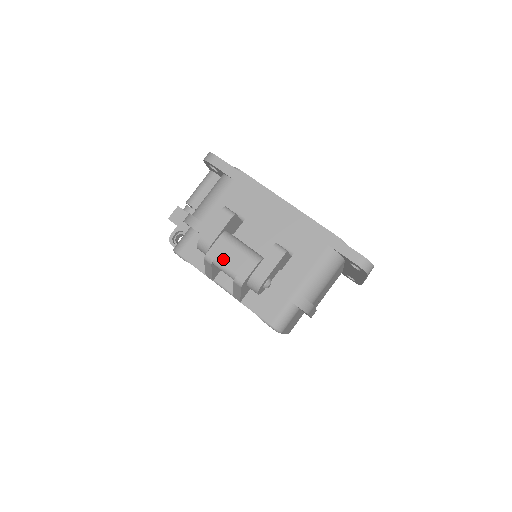
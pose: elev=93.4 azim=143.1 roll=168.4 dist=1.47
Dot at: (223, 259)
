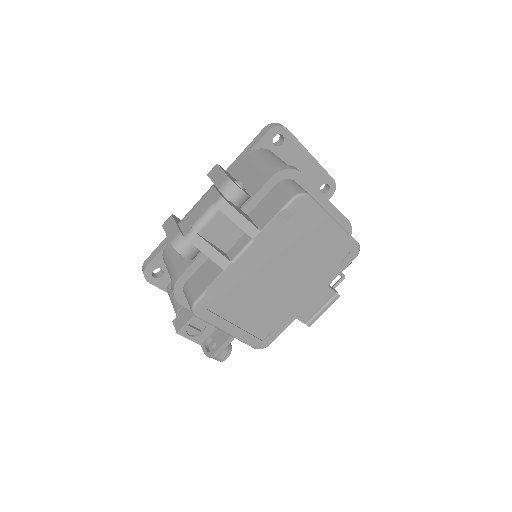
Dot at: (195, 219)
